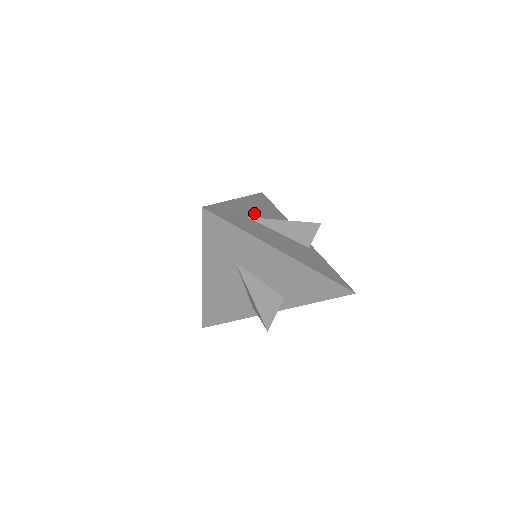
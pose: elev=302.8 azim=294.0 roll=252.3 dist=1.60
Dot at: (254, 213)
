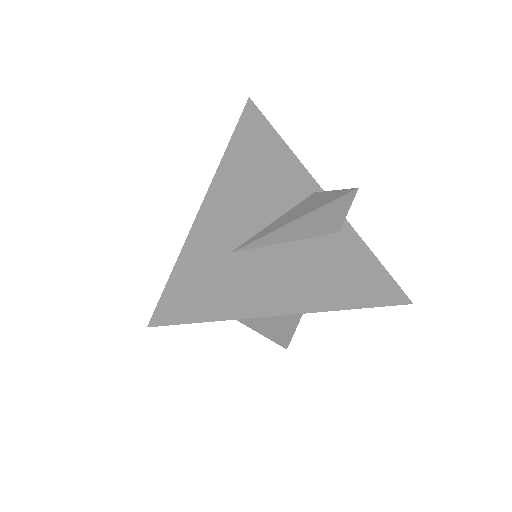
Dot at: (242, 216)
